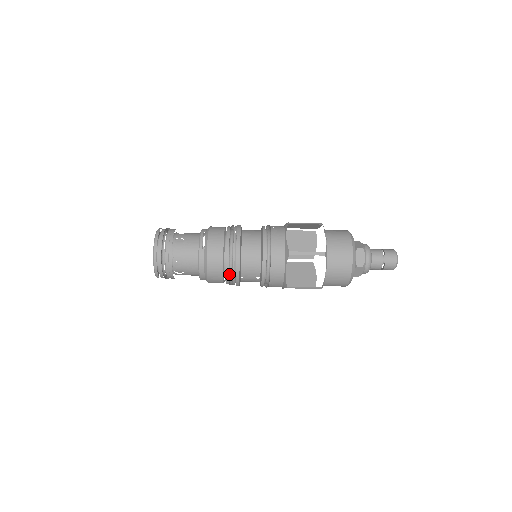
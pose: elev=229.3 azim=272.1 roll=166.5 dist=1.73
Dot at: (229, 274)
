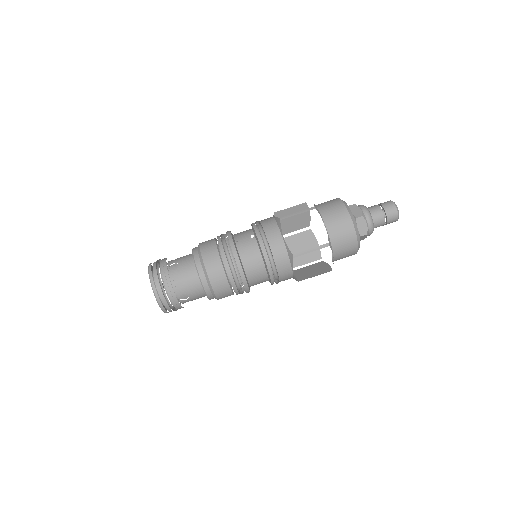
Dot at: (222, 243)
